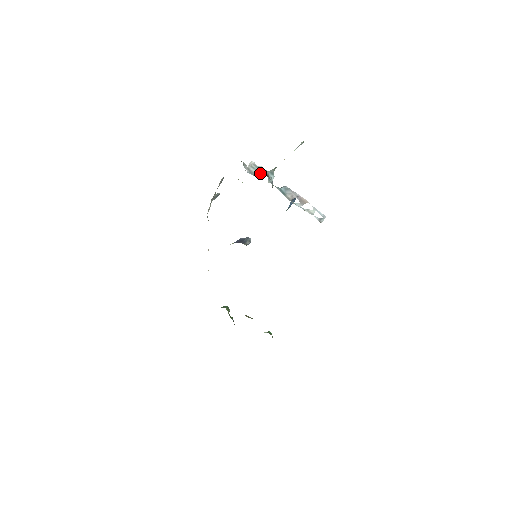
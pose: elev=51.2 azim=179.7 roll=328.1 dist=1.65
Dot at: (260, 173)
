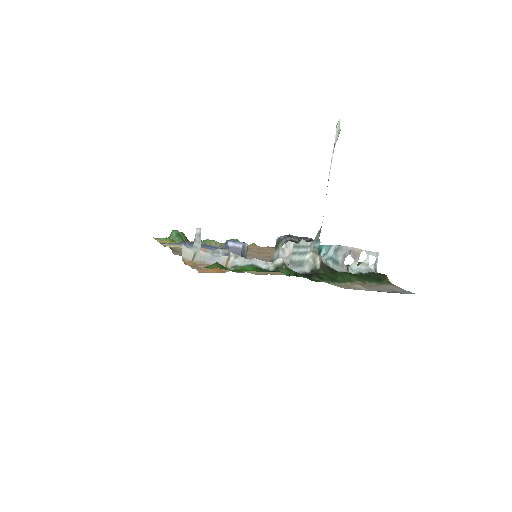
Dot at: (305, 255)
